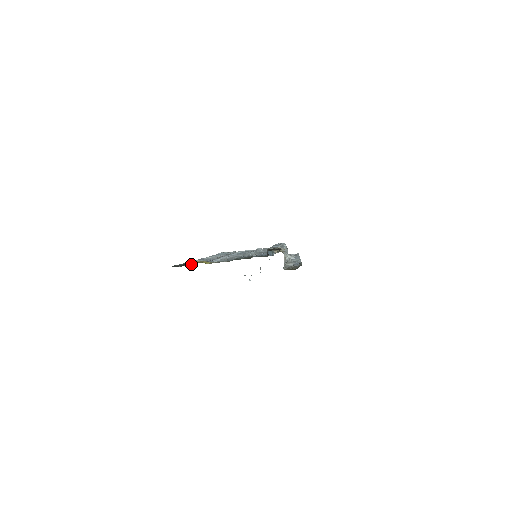
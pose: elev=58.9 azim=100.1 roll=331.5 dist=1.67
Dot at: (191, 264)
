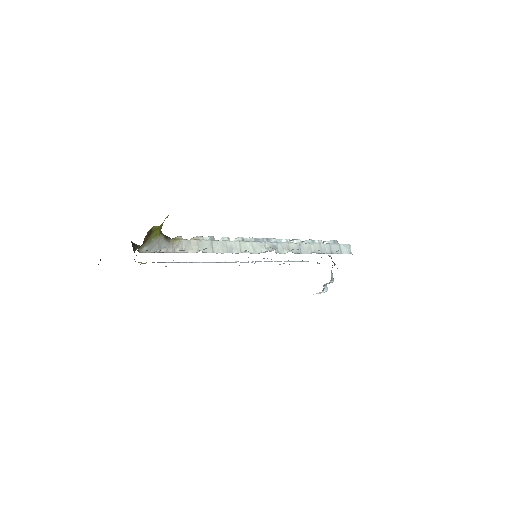
Dot at: occluded
